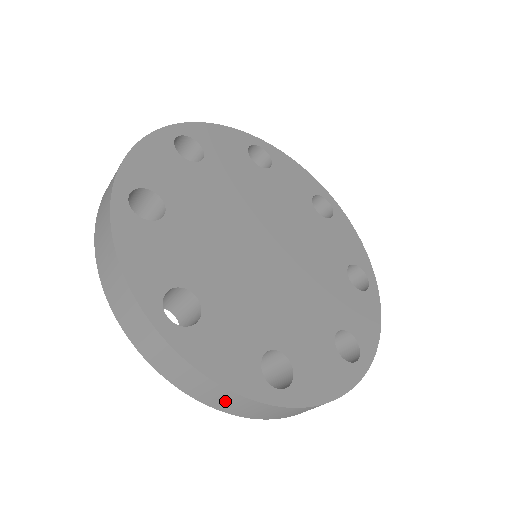
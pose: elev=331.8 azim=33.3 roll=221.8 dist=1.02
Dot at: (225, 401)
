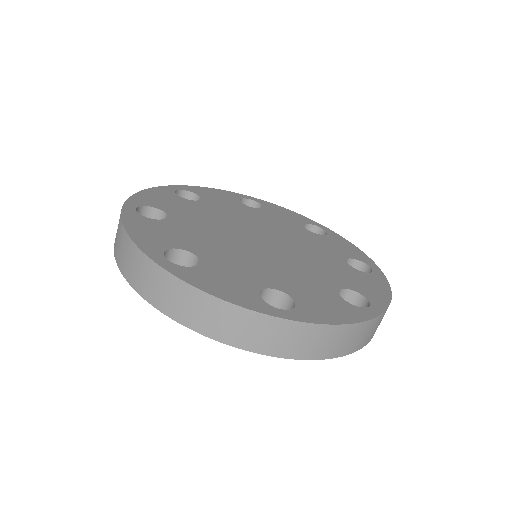
Dot at: (351, 339)
